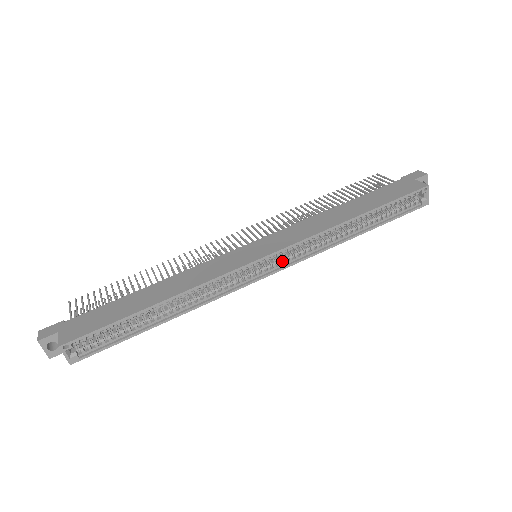
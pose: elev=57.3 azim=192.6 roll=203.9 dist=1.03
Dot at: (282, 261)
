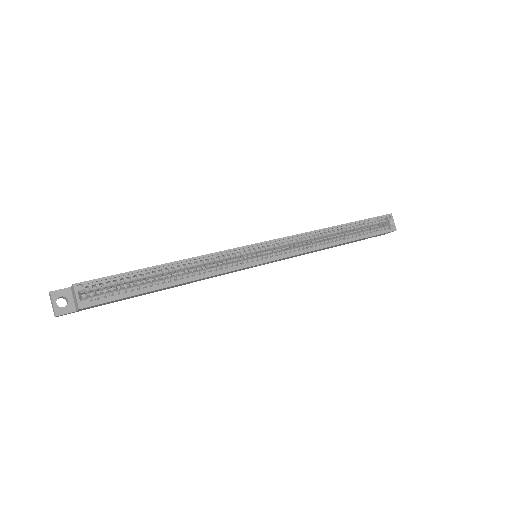
Dot at: (280, 253)
